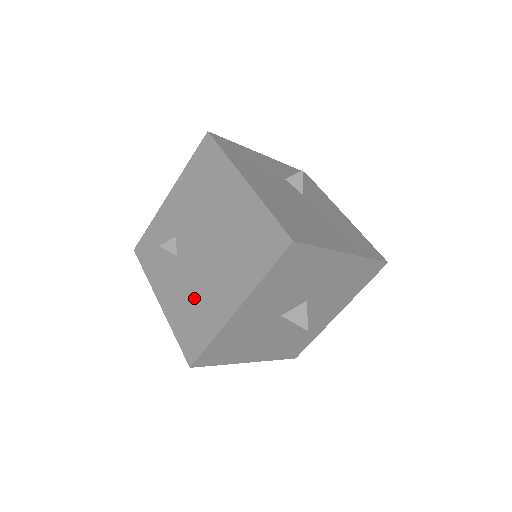
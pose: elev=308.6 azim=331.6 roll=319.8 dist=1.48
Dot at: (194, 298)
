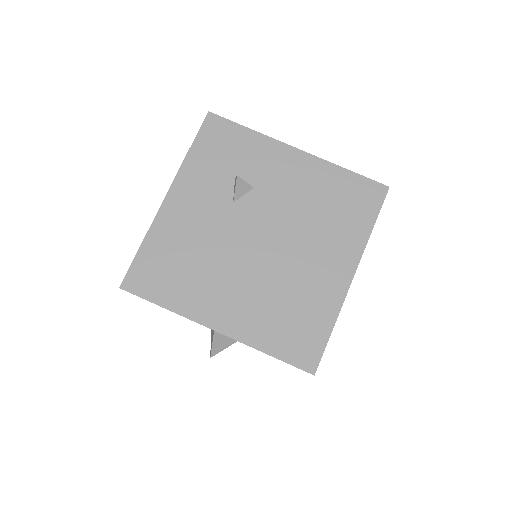
Dot at: (199, 257)
